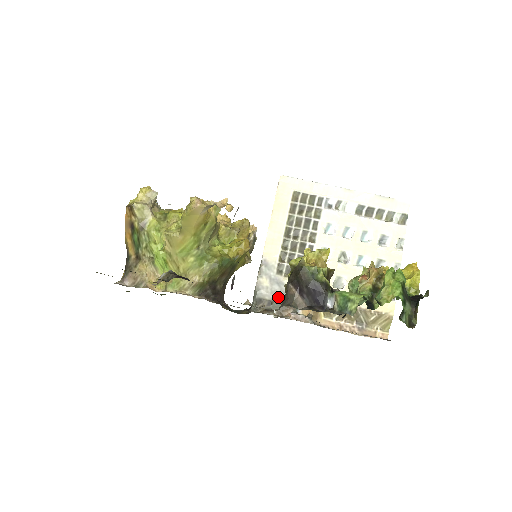
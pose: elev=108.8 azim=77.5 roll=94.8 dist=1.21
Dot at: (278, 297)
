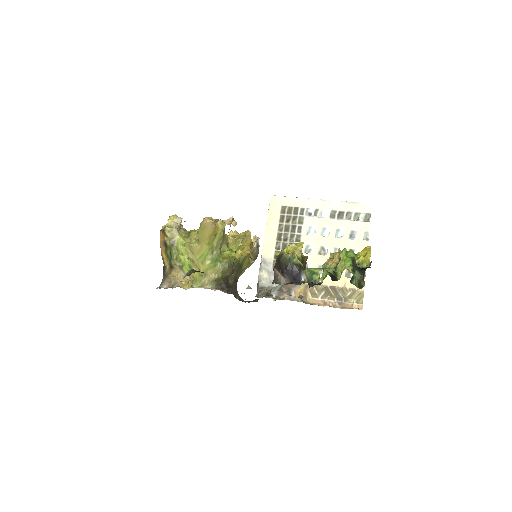
Dot at: (275, 285)
